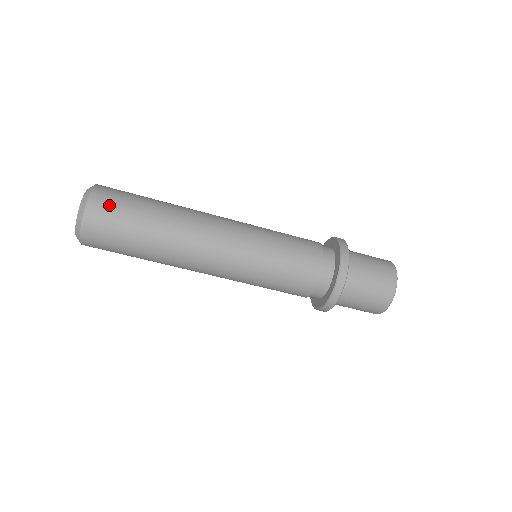
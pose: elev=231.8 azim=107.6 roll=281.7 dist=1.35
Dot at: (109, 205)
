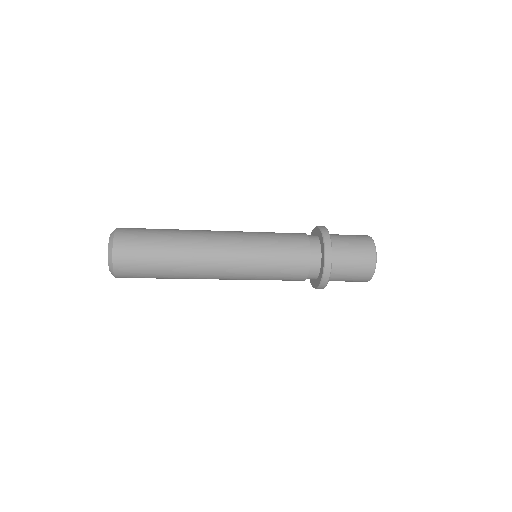
Dot at: (130, 262)
